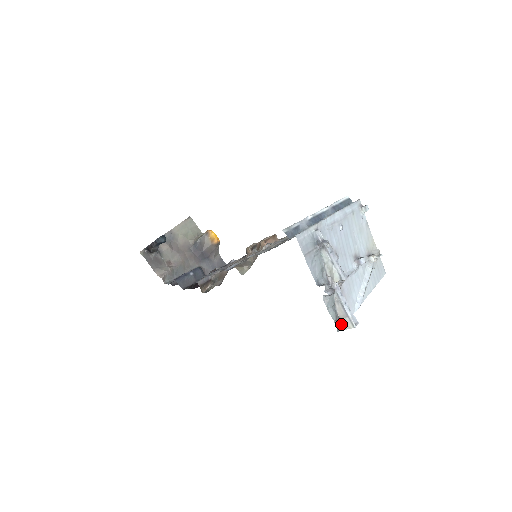
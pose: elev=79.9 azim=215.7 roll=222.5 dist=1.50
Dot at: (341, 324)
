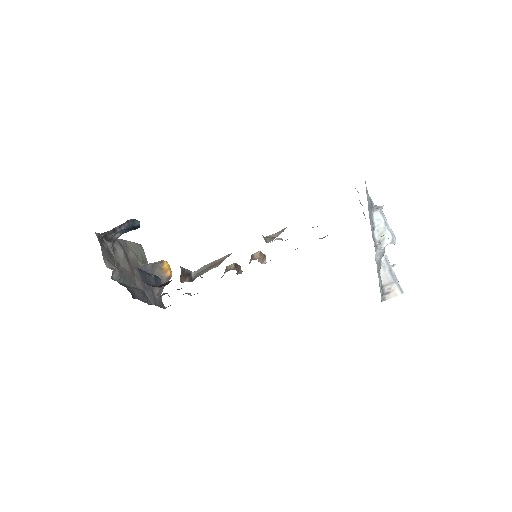
Dot at: (385, 293)
